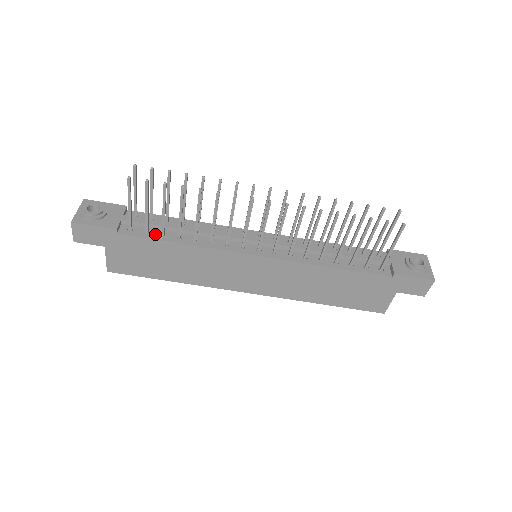
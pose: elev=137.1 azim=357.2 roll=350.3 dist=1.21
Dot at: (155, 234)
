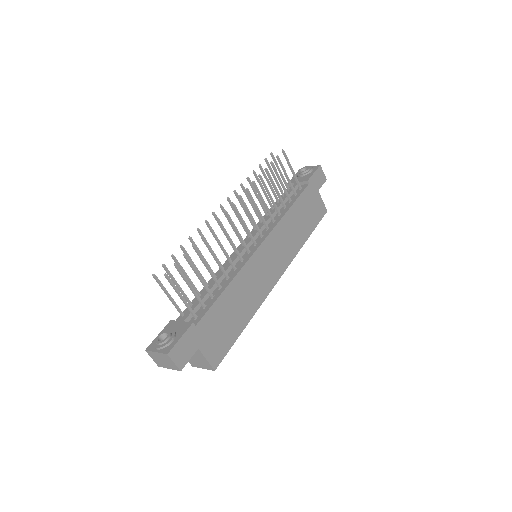
Dot at: (209, 302)
